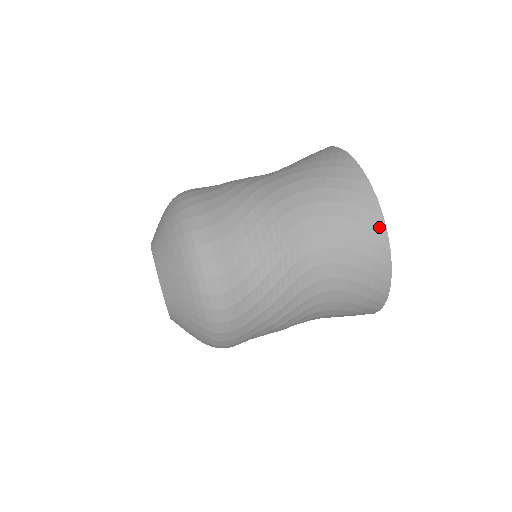
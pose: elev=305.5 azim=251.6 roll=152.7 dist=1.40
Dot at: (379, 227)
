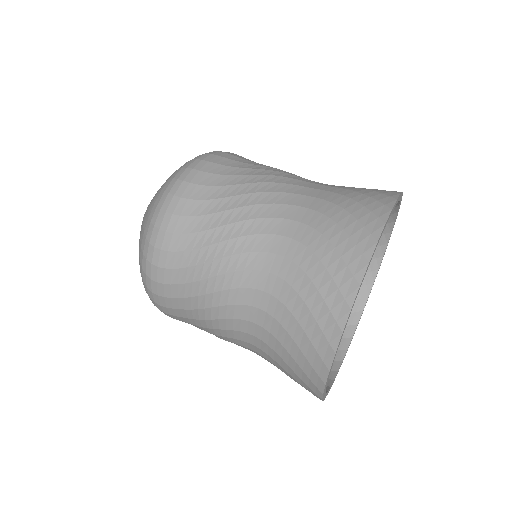
Dot at: (355, 272)
